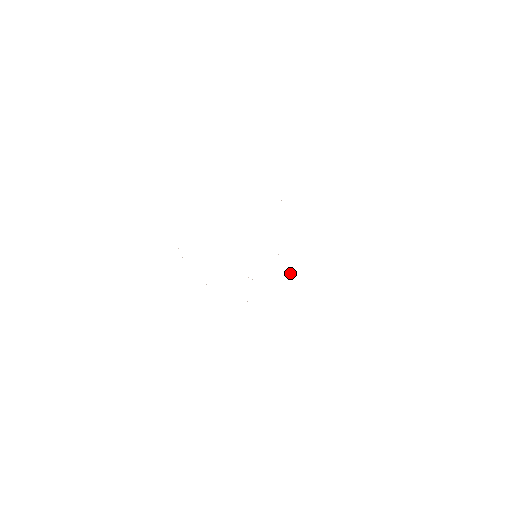
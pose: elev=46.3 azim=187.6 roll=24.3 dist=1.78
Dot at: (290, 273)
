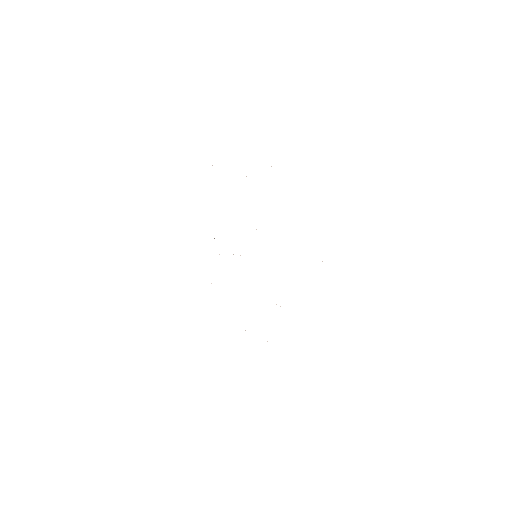
Dot at: occluded
